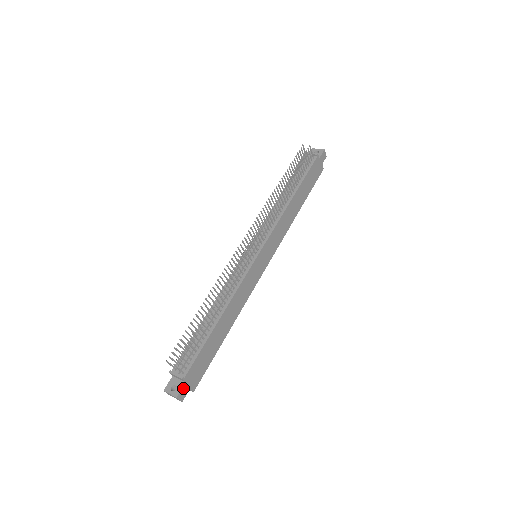
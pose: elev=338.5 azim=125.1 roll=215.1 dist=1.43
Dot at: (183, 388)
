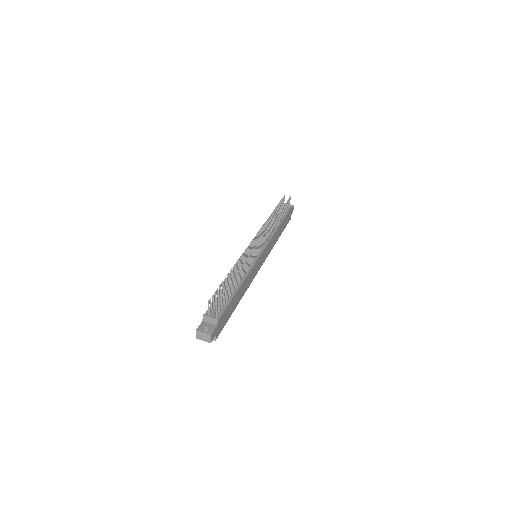
Dot at: (215, 330)
